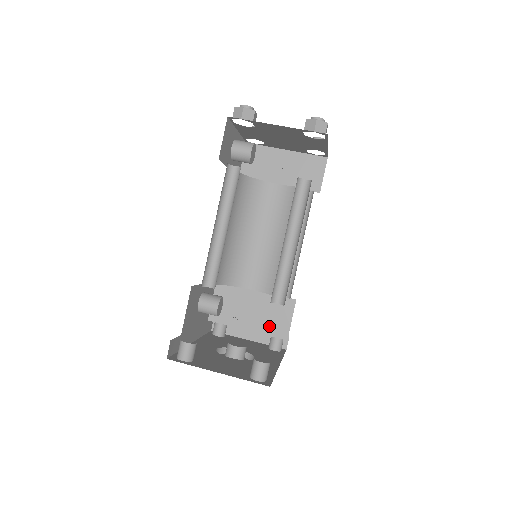
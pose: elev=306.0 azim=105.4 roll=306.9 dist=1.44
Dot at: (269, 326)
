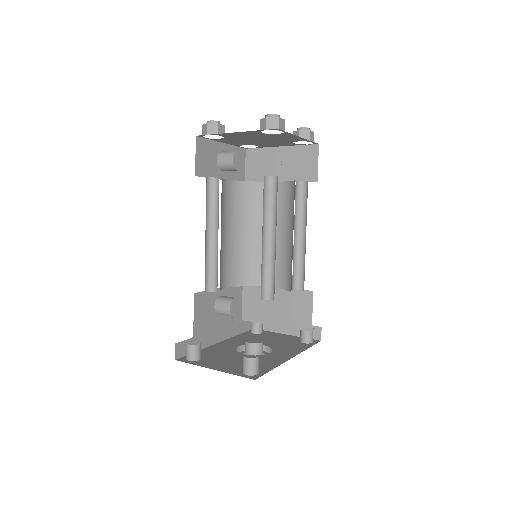
Dot at: (293, 320)
